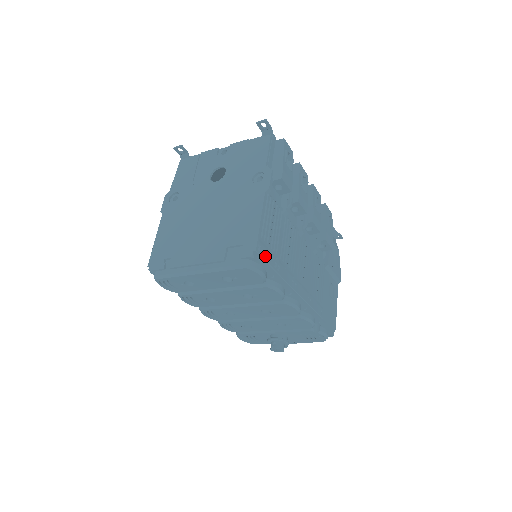
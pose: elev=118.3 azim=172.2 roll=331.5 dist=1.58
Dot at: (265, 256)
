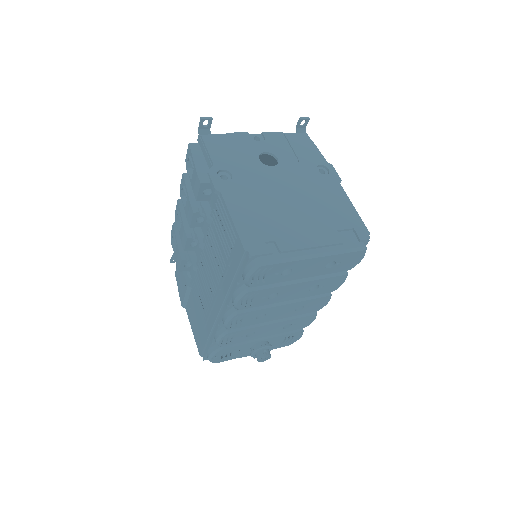
Dot at: occluded
